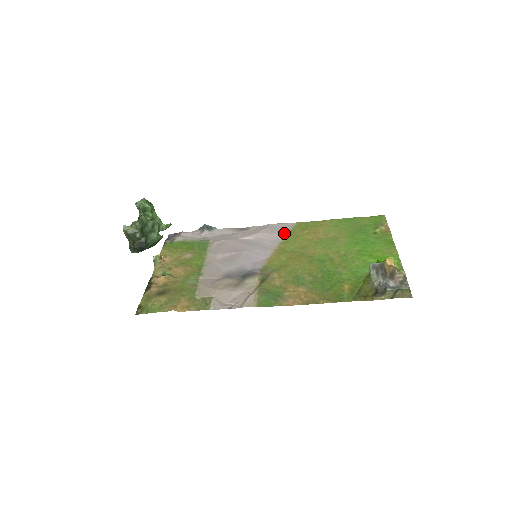
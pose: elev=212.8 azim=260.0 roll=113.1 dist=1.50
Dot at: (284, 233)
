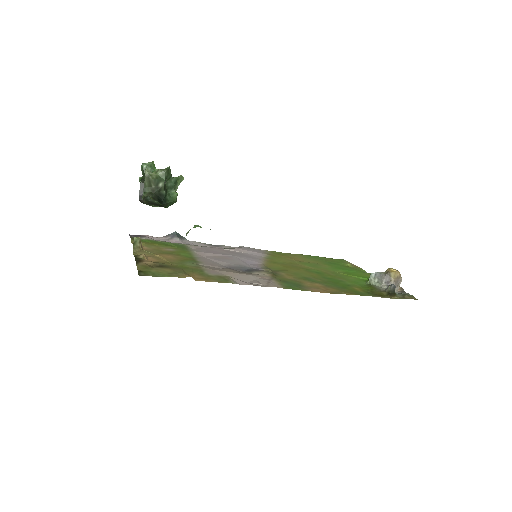
Dot at: (264, 253)
